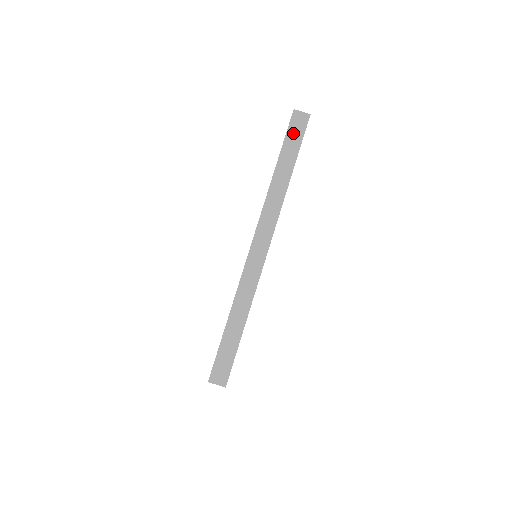
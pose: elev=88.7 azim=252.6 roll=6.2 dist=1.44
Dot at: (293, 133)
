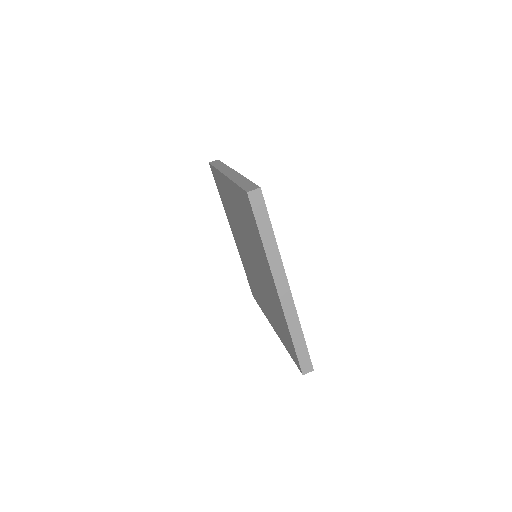
Dot at: (215, 163)
